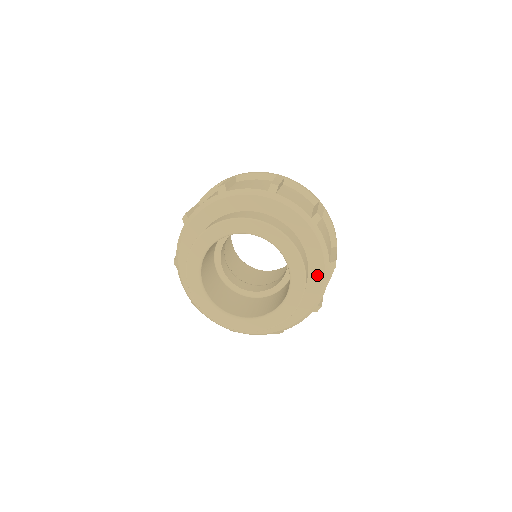
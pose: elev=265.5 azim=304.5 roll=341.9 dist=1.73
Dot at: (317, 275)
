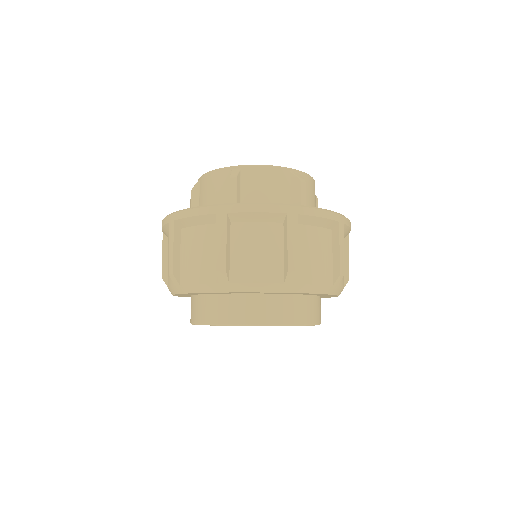
Dot at: occluded
